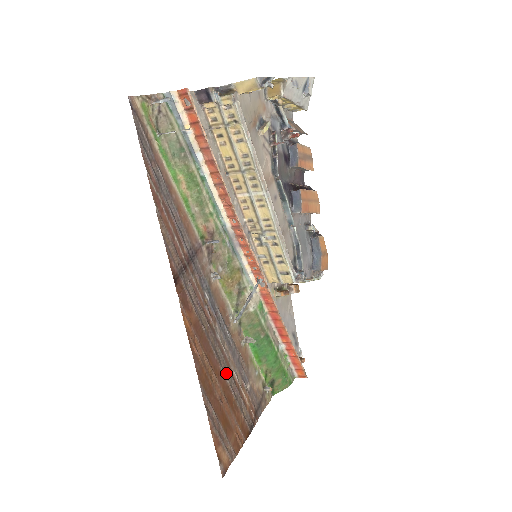
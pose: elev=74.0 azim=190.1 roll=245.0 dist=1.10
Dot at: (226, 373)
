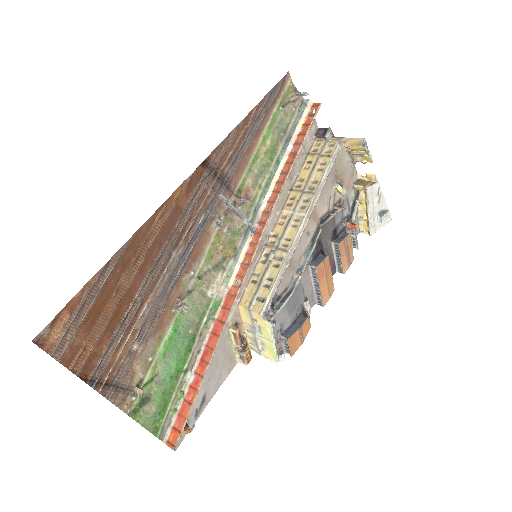
Dot at: (144, 288)
